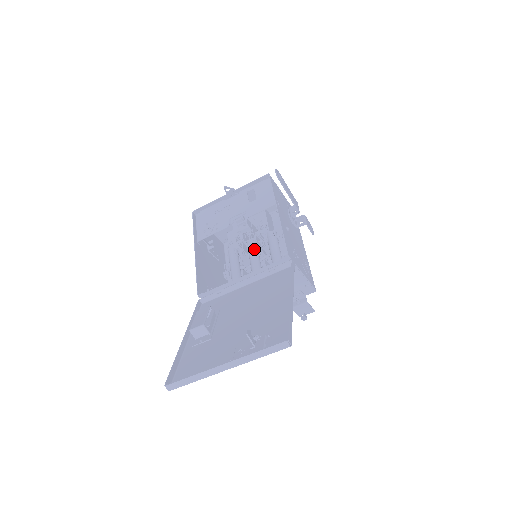
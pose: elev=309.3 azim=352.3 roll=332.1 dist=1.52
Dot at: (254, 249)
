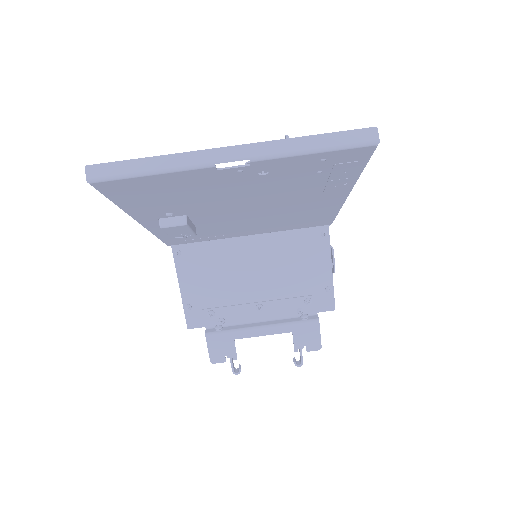
Dot at: occluded
